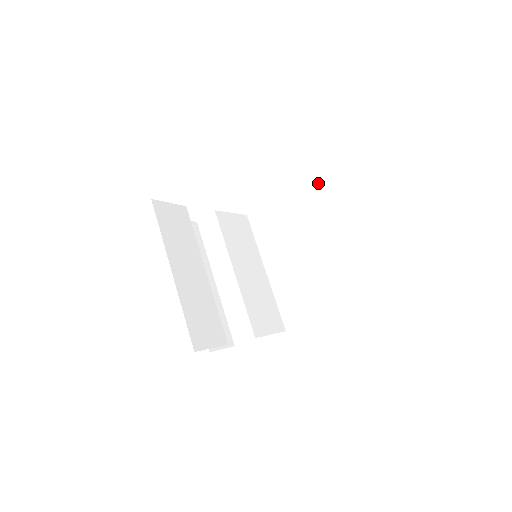
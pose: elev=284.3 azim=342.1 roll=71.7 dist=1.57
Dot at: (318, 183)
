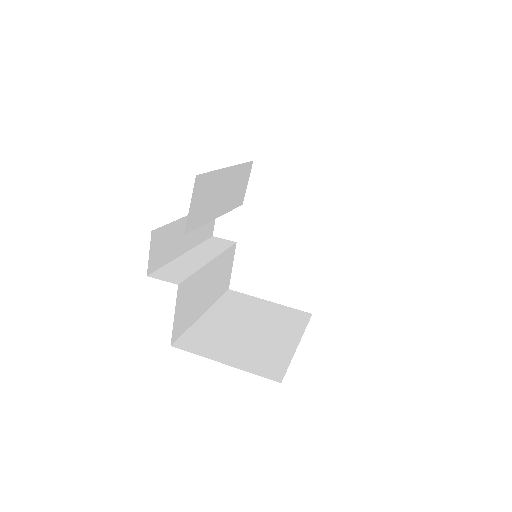
Dot at: (309, 317)
